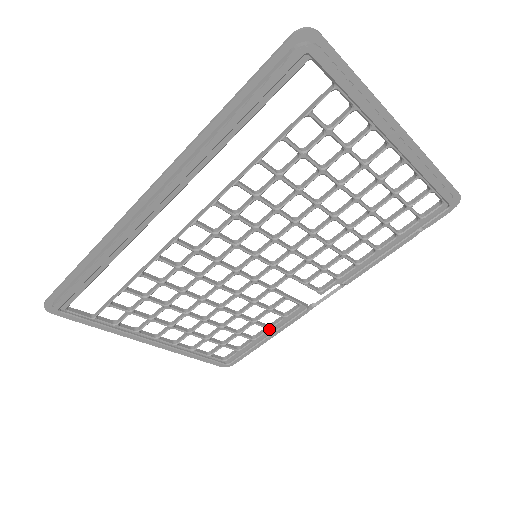
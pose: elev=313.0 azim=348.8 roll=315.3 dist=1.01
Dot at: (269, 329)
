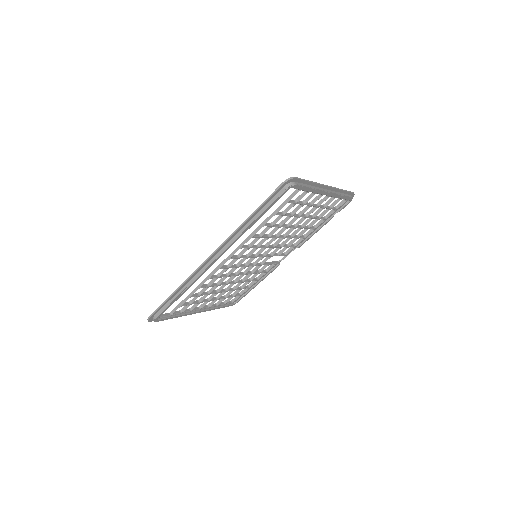
Dot at: (258, 280)
